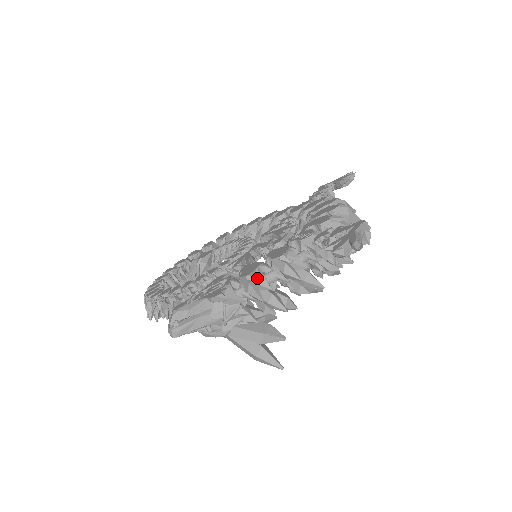
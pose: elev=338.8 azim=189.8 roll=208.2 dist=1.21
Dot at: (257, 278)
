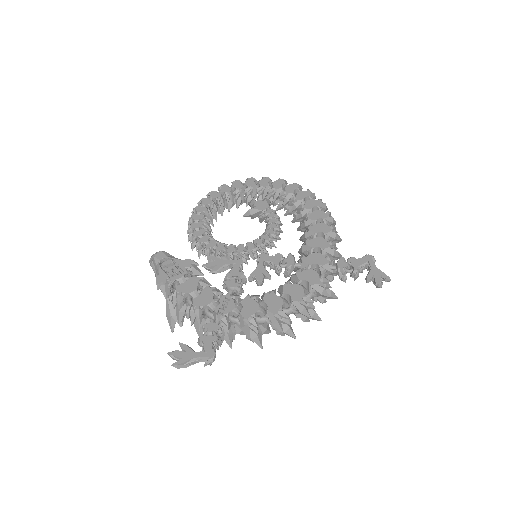
Dot at: (178, 298)
